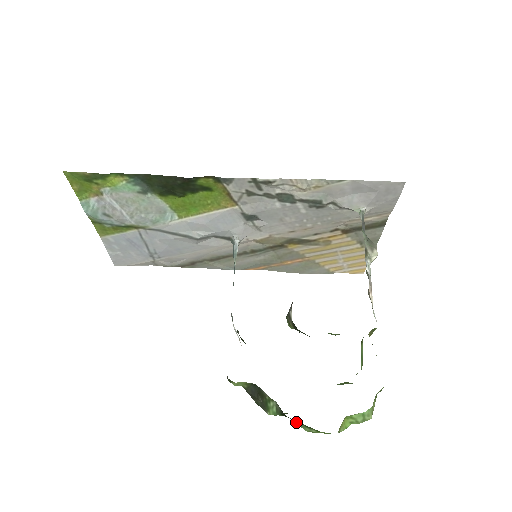
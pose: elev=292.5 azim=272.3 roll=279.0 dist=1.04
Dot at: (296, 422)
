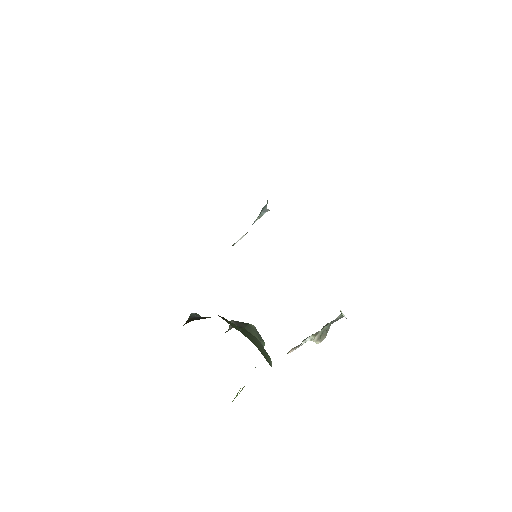
Dot at: occluded
